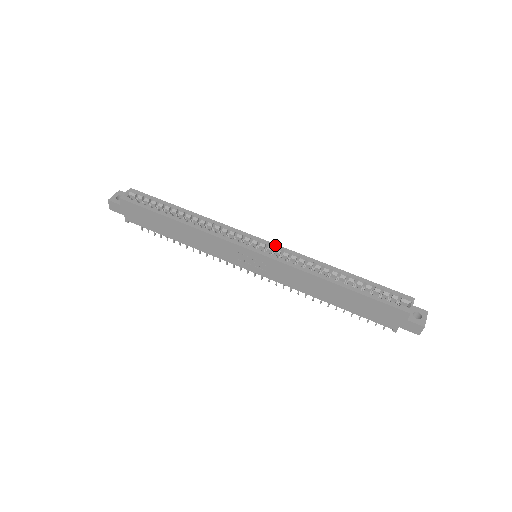
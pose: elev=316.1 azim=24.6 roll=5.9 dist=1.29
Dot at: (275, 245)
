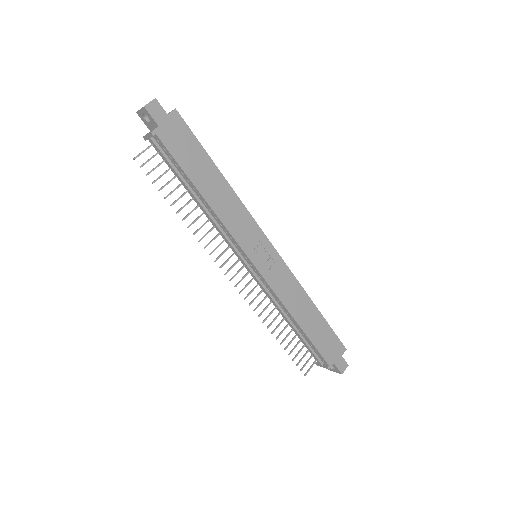
Dot at: occluded
